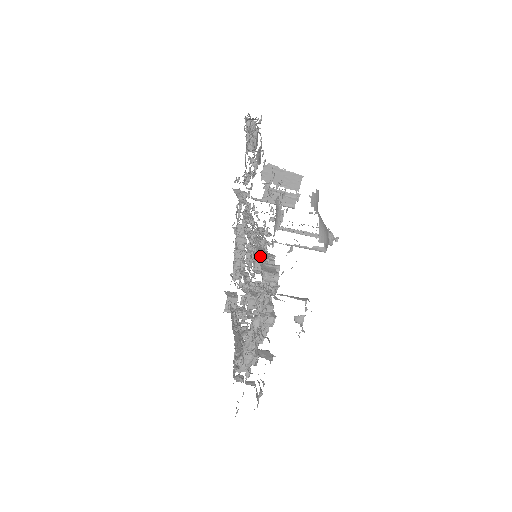
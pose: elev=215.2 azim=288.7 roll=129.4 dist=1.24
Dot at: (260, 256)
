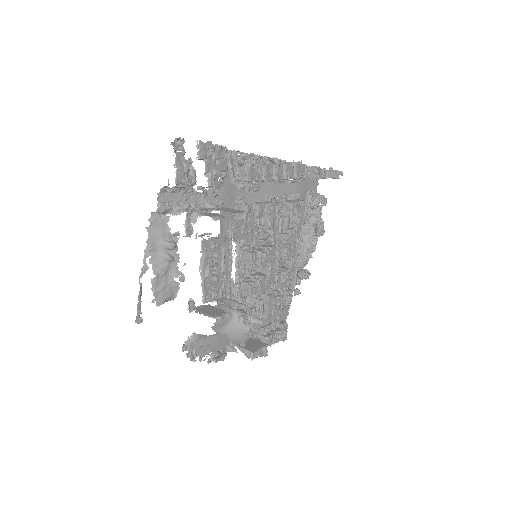
Dot at: (233, 303)
